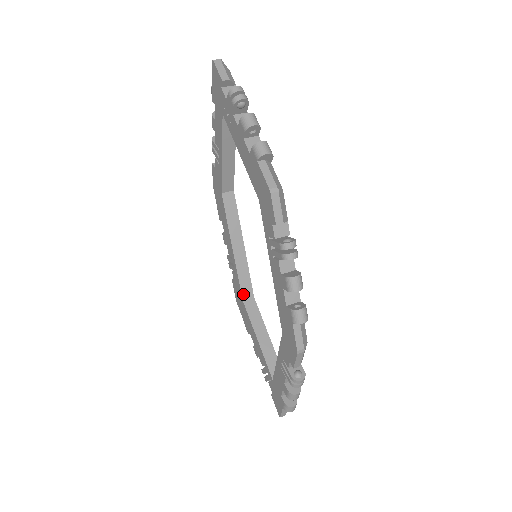
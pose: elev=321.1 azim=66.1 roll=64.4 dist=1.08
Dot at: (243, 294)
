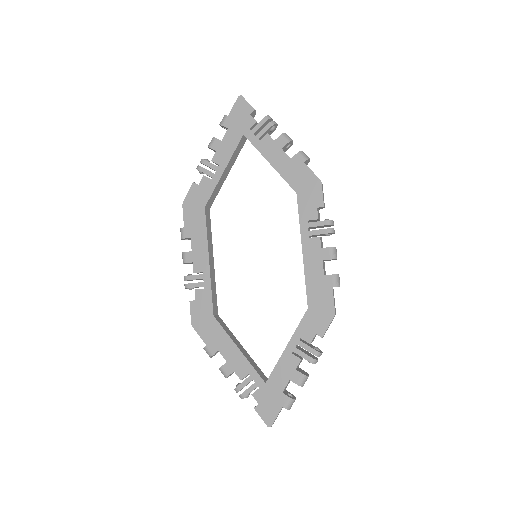
Dot at: (213, 309)
